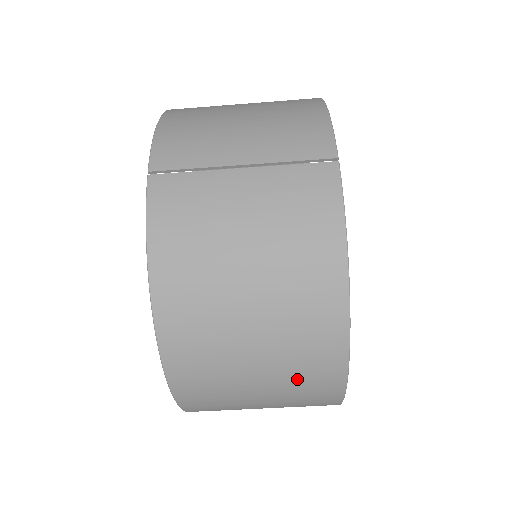
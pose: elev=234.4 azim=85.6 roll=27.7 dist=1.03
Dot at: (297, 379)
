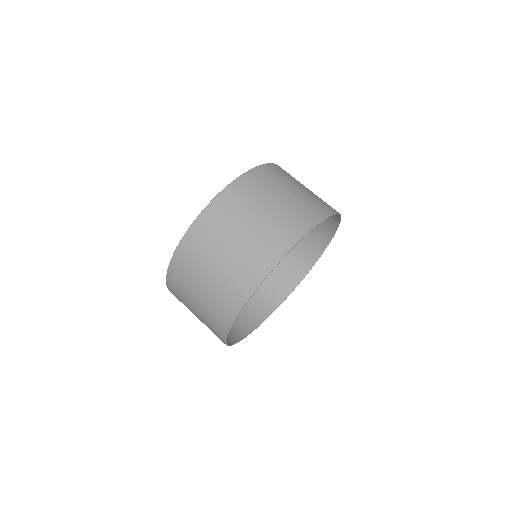
Dot at: (229, 281)
